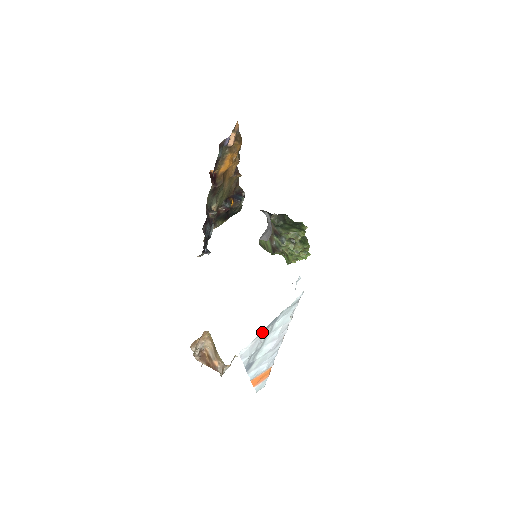
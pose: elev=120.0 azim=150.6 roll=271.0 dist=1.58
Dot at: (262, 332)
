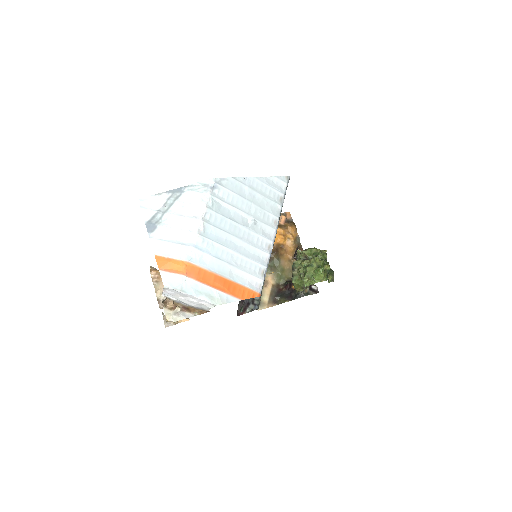
Dot at: (164, 193)
